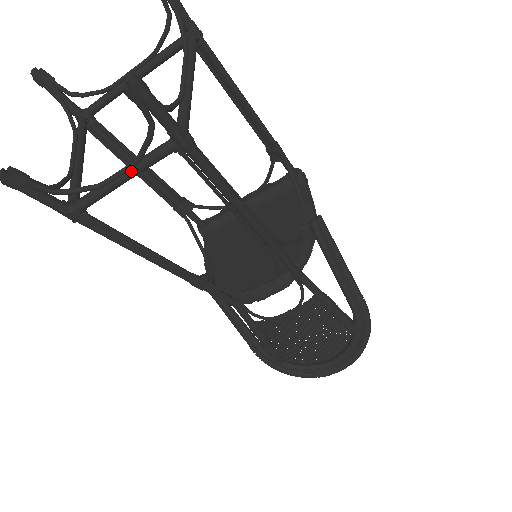
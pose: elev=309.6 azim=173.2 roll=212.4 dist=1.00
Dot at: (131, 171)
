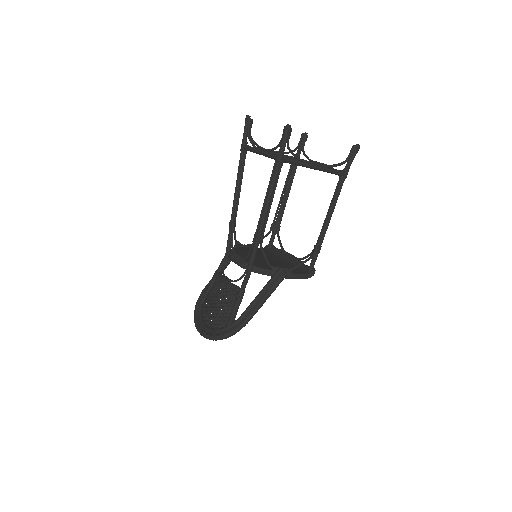
Dot at: (264, 152)
